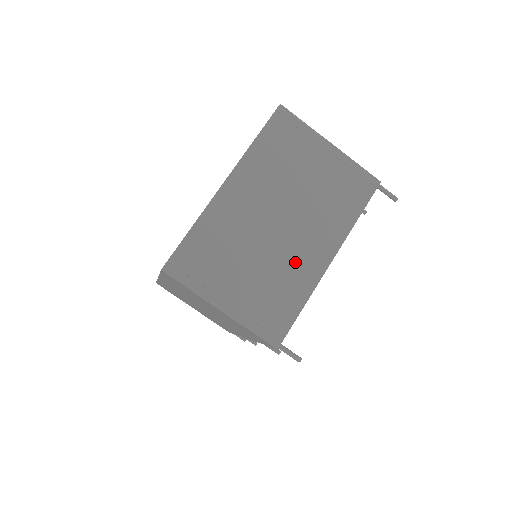
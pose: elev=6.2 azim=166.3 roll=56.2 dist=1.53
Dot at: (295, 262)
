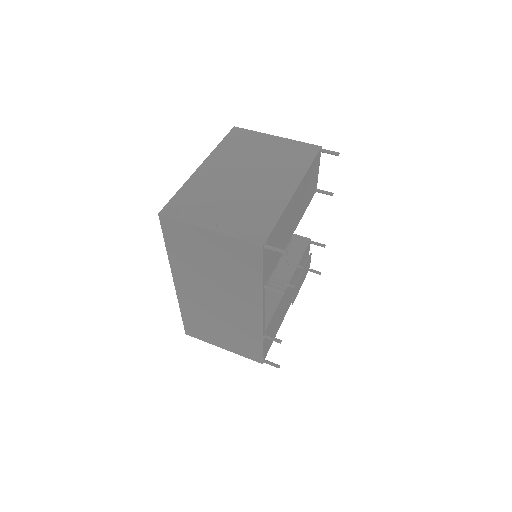
Dot at: (265, 195)
